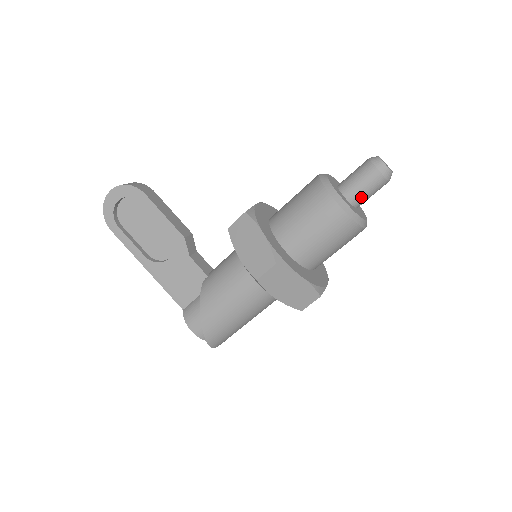
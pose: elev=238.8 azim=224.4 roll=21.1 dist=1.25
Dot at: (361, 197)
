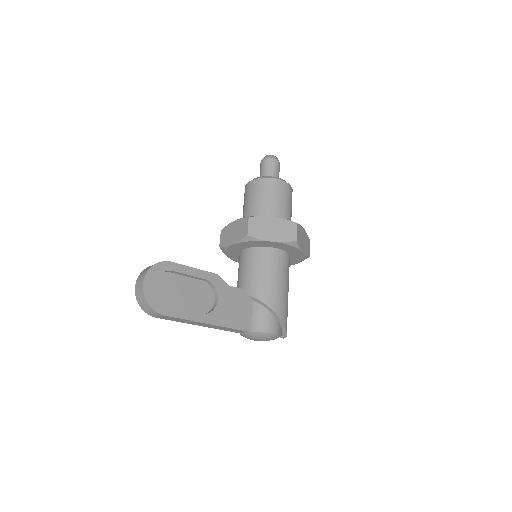
Dot at: occluded
